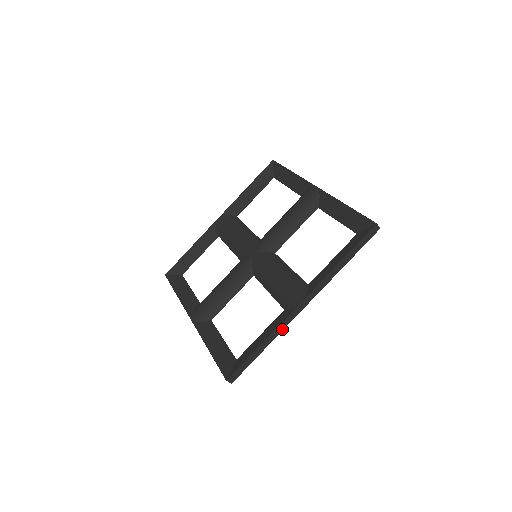
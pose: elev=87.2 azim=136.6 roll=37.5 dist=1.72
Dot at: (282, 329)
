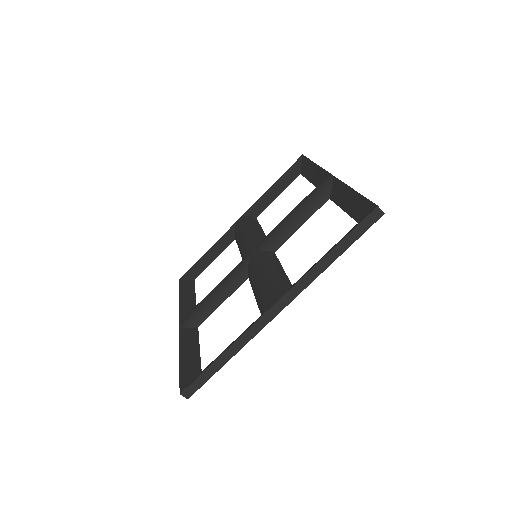
Dot at: (251, 337)
